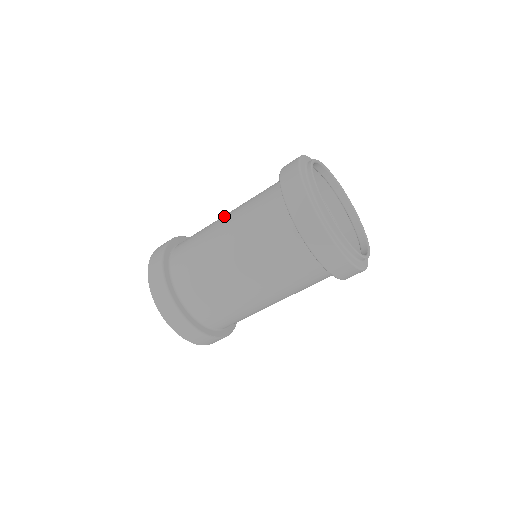
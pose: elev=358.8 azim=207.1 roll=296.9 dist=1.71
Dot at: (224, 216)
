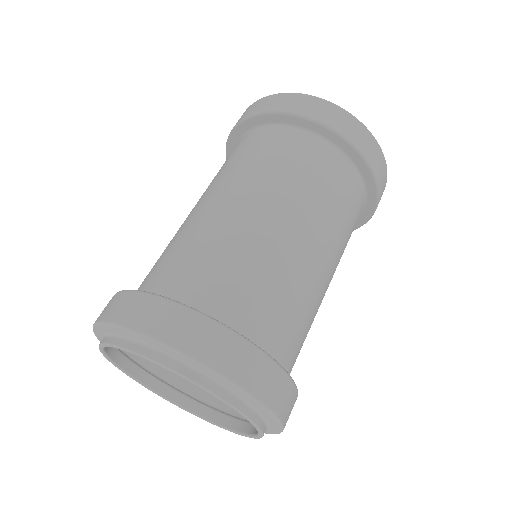
Dot at: occluded
